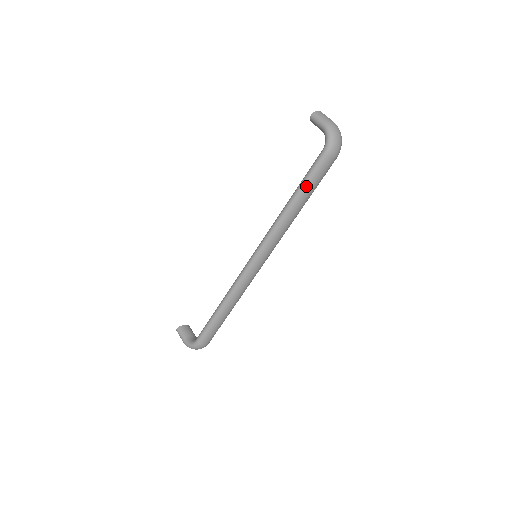
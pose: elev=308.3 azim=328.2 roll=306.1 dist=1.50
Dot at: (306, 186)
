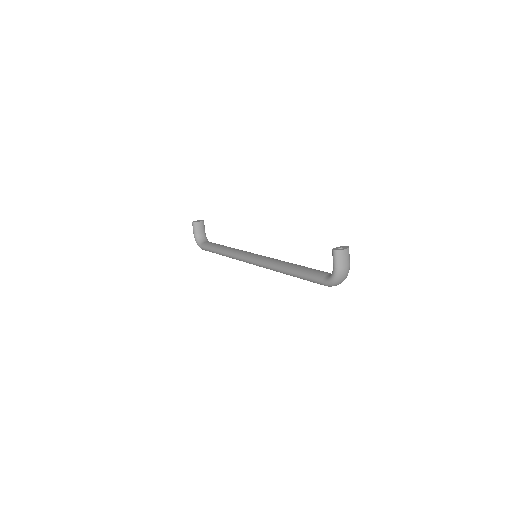
Dot at: (302, 278)
